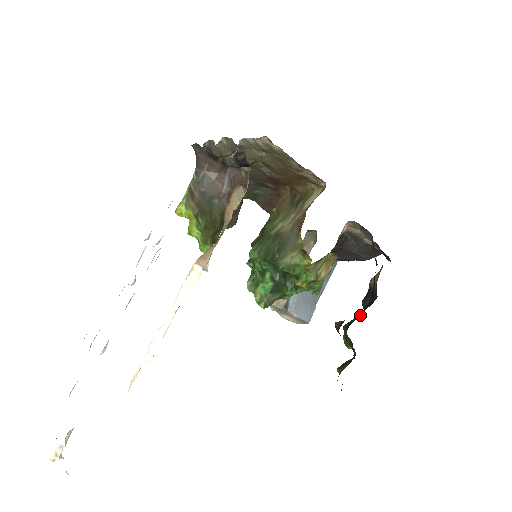
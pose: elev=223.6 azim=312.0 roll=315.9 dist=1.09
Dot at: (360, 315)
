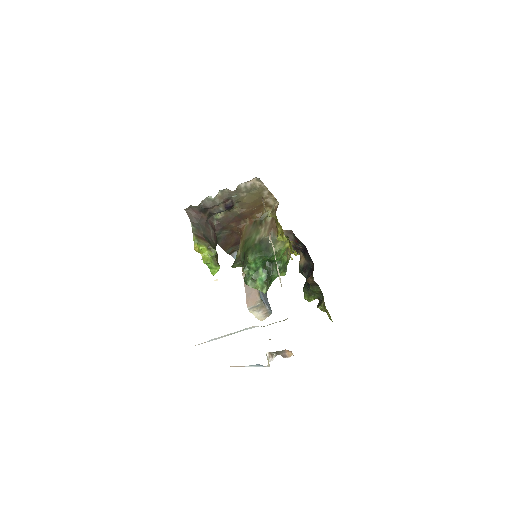
Dot at: (306, 282)
